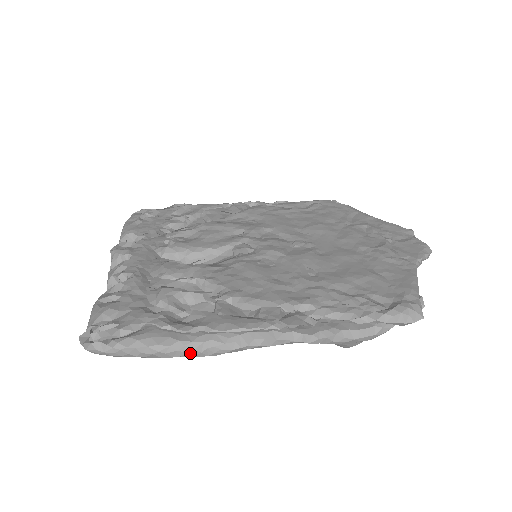
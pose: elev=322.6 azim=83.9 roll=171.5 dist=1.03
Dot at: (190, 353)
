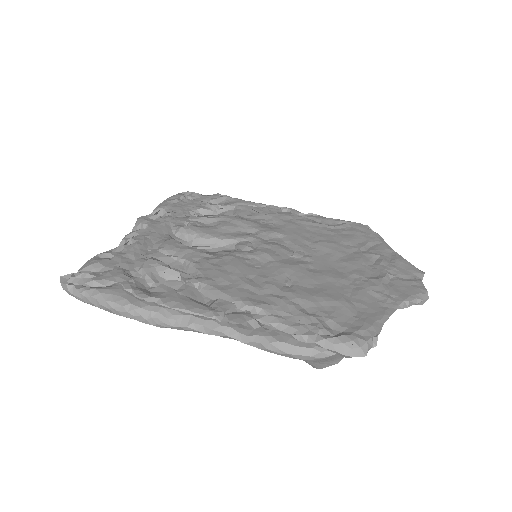
Dot at: (138, 317)
